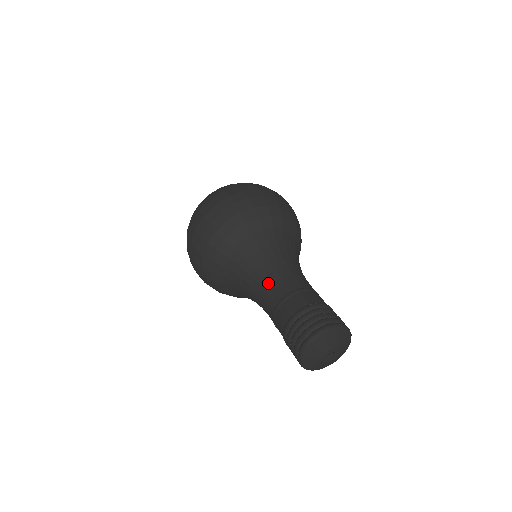
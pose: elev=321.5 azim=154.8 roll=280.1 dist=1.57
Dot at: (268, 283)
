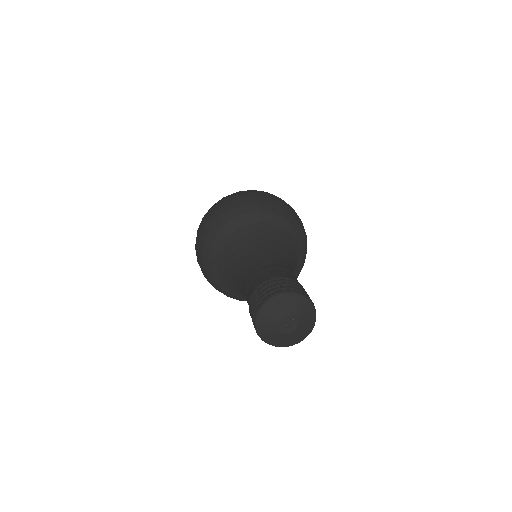
Dot at: (245, 267)
